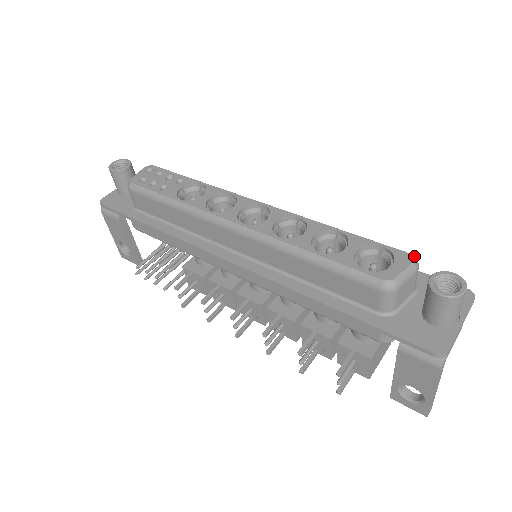
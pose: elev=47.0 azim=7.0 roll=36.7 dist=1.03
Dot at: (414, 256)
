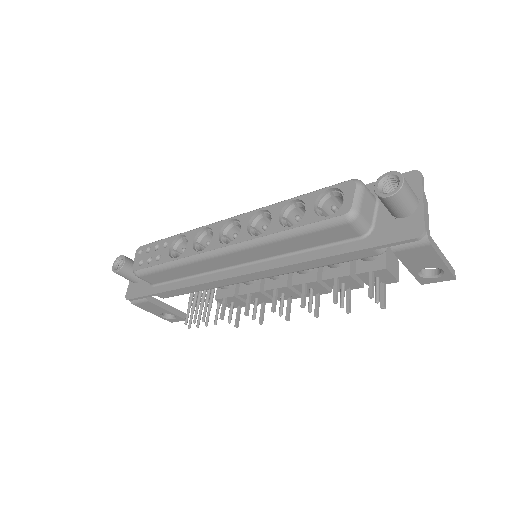
Dot at: (355, 179)
